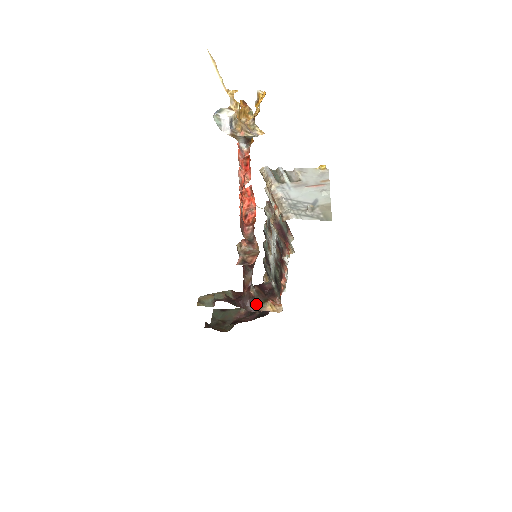
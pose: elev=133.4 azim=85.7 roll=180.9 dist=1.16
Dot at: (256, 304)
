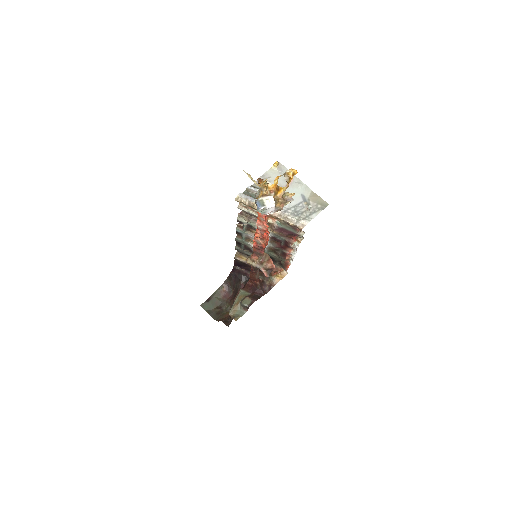
Dot at: (268, 284)
